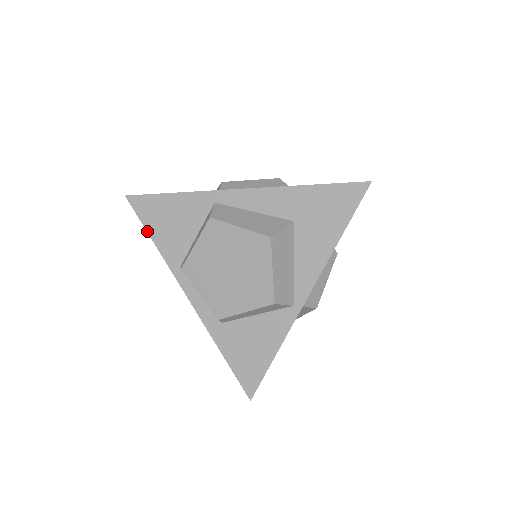
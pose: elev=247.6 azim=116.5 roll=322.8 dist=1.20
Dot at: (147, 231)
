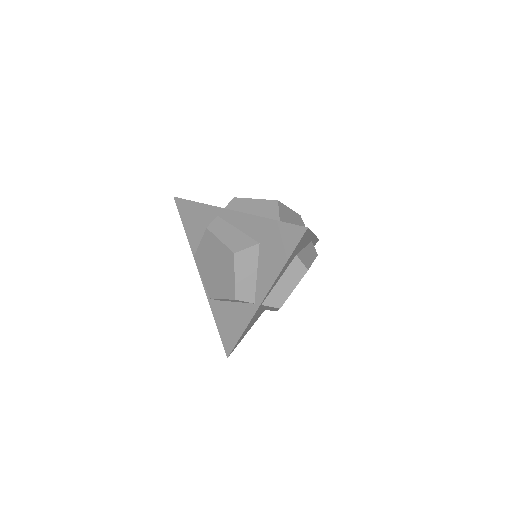
Dot at: (183, 224)
